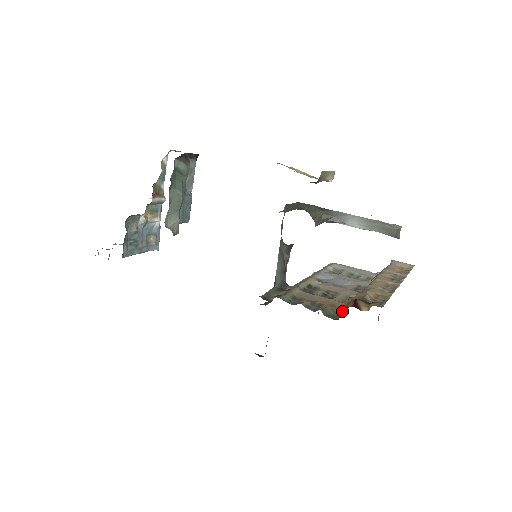
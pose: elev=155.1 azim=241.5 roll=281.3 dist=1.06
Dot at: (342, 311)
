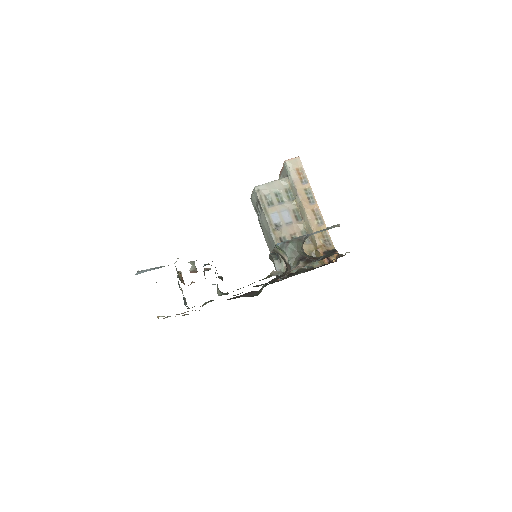
Dot at: (315, 254)
